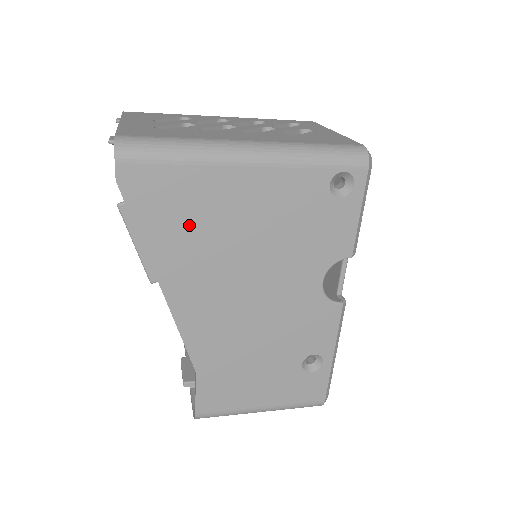
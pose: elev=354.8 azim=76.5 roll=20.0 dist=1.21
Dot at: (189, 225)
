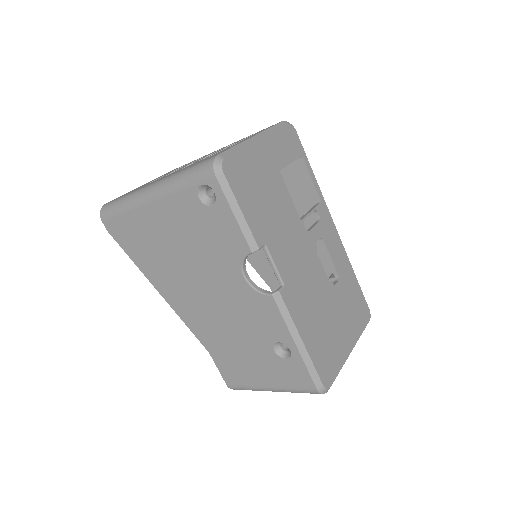
Dot at: (147, 249)
